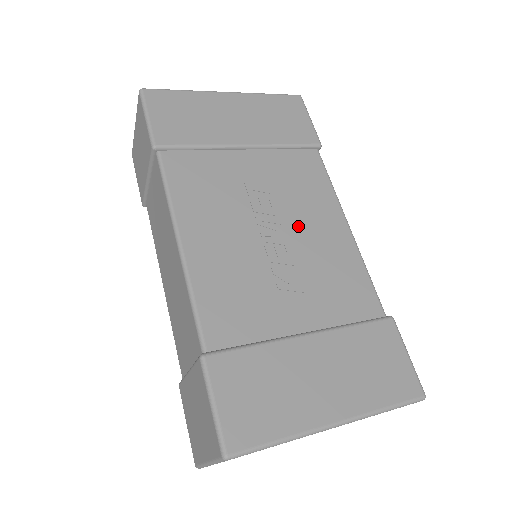
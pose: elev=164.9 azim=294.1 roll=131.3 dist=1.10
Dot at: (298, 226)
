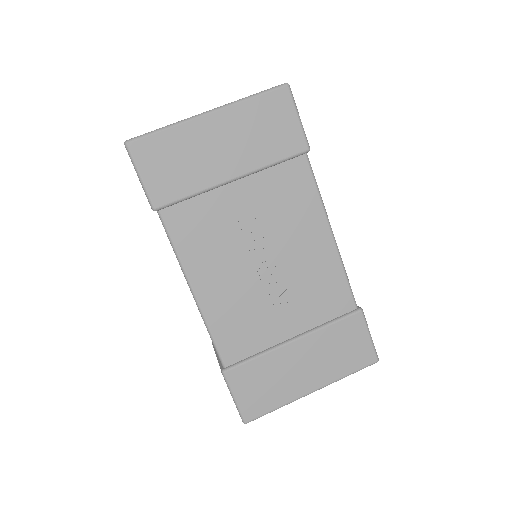
Dot at: (287, 249)
